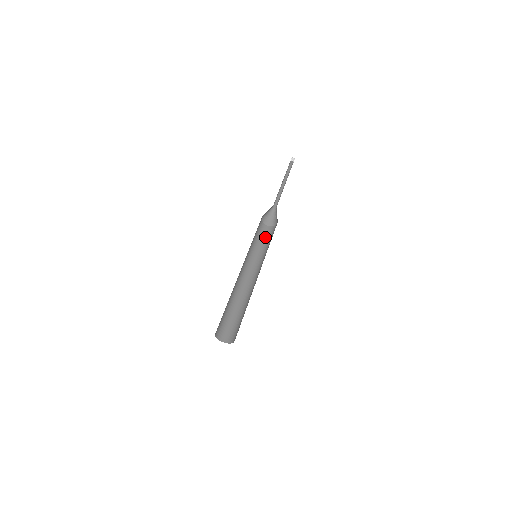
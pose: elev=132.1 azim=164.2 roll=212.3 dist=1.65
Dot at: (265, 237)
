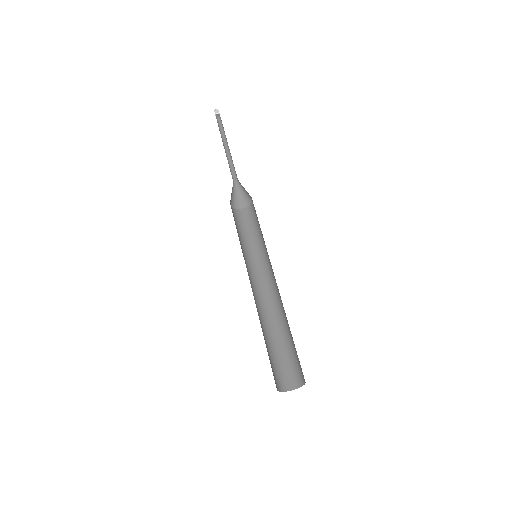
Dot at: (243, 225)
